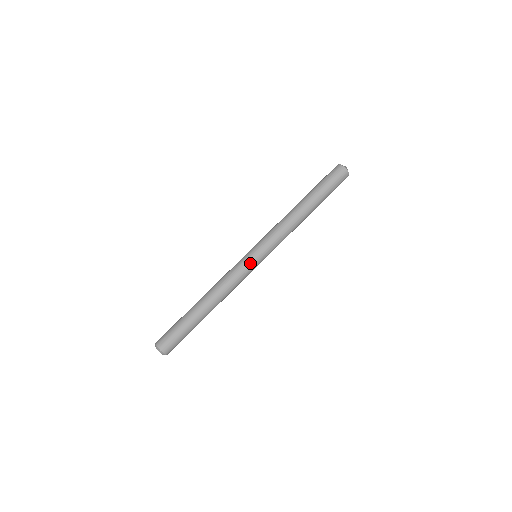
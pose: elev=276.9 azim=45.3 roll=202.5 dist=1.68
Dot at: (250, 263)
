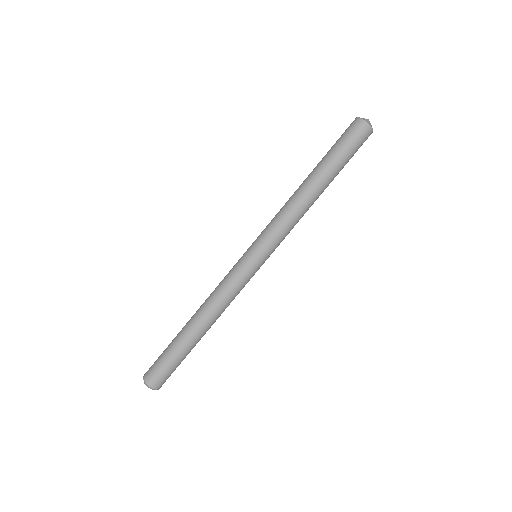
Dot at: (250, 269)
